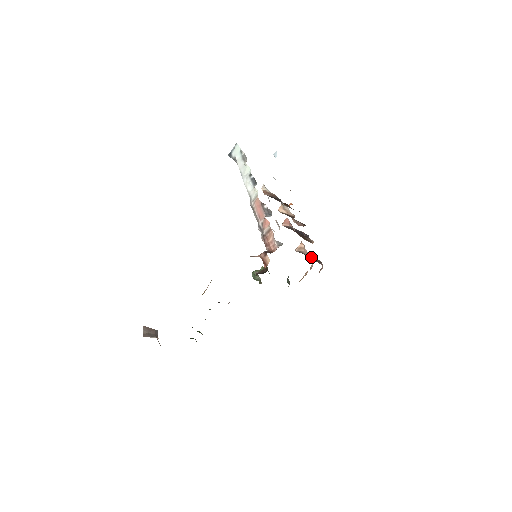
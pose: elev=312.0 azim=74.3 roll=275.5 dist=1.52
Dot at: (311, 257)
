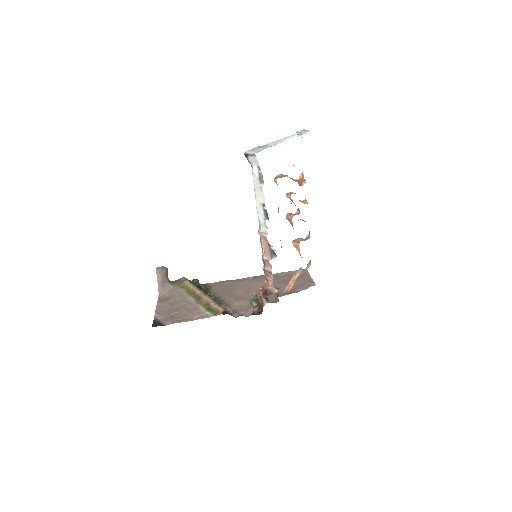
Dot at: occluded
